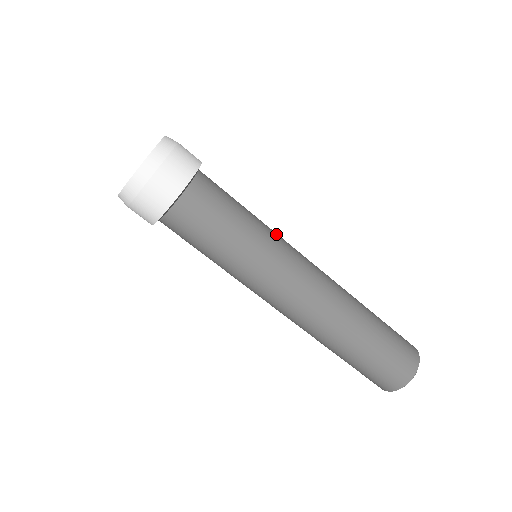
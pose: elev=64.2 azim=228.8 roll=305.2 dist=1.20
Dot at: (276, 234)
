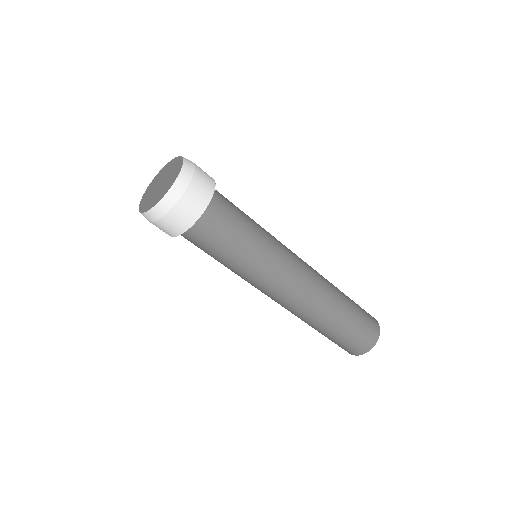
Dot at: (273, 254)
